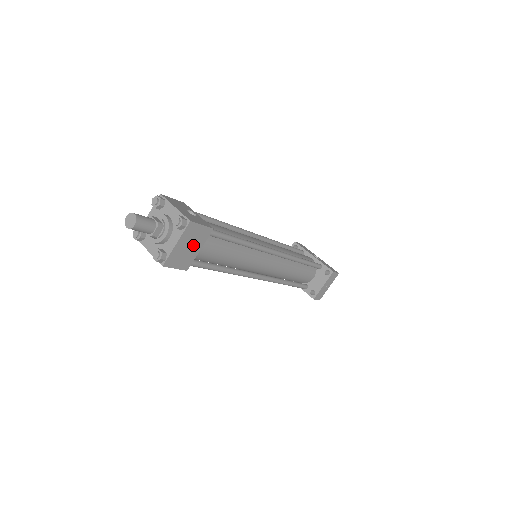
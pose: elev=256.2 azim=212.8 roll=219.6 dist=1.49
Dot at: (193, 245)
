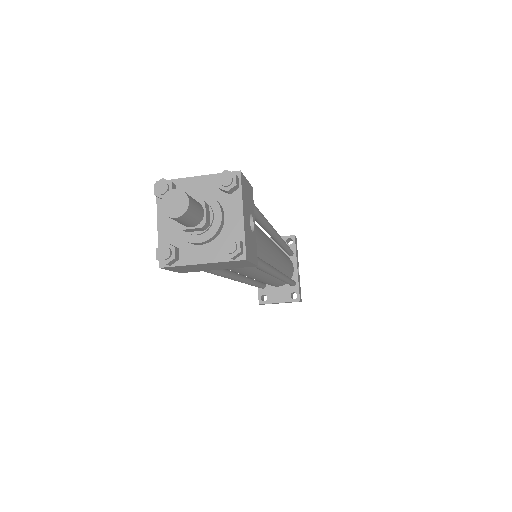
Dot at: (218, 266)
